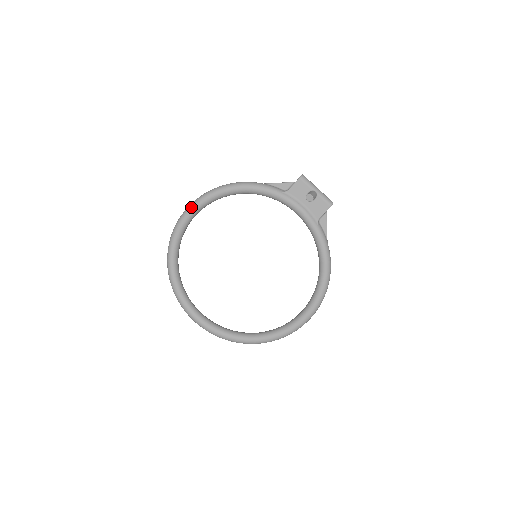
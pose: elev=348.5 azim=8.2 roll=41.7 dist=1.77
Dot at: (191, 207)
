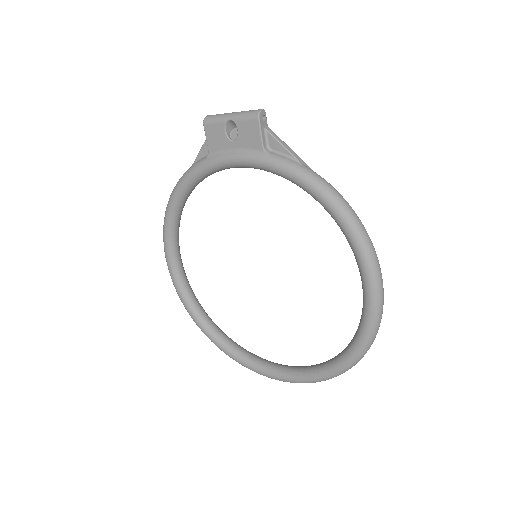
Dot at: (165, 257)
